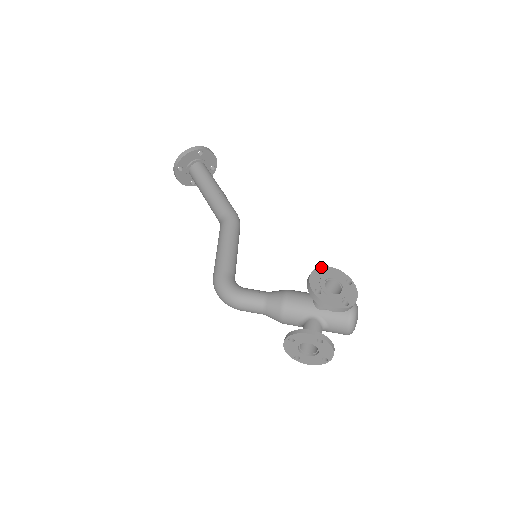
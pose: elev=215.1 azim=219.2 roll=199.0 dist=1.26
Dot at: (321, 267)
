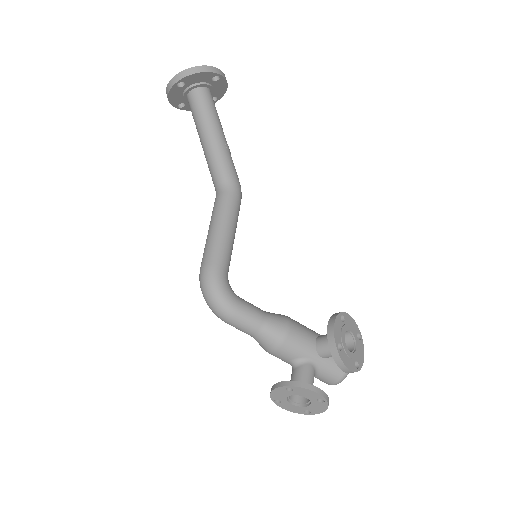
Dot at: (342, 313)
